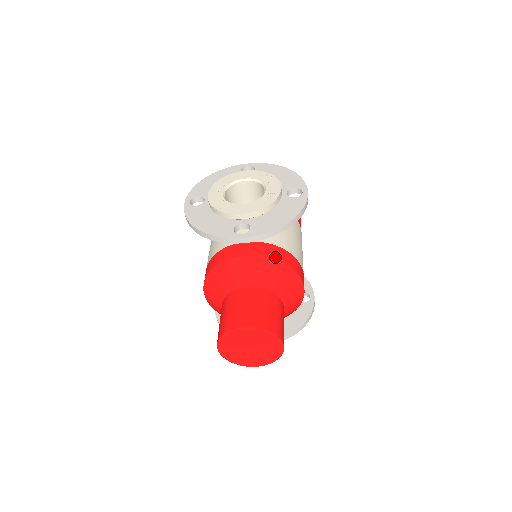
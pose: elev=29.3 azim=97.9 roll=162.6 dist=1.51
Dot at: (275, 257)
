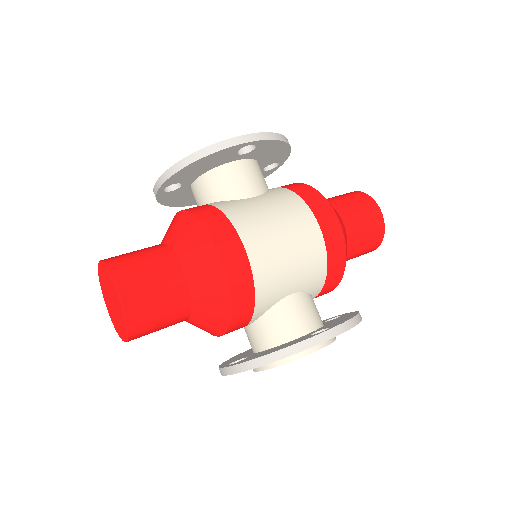
Dot at: (192, 210)
